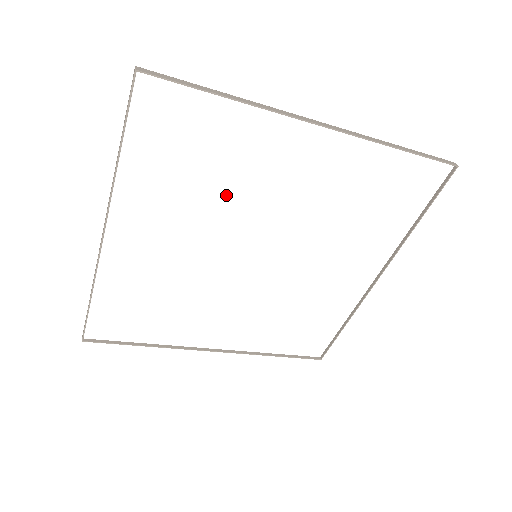
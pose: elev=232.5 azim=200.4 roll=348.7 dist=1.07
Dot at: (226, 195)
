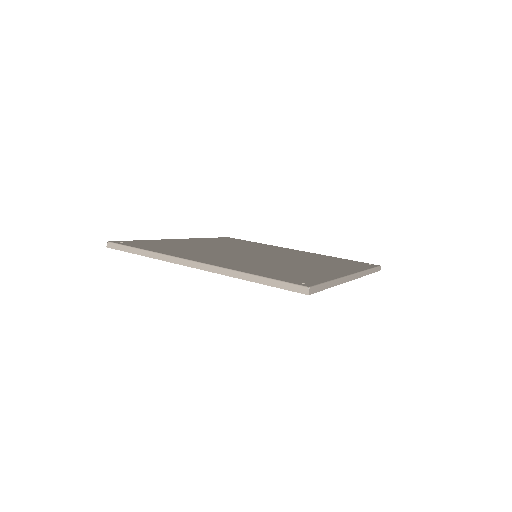
Dot at: occluded
